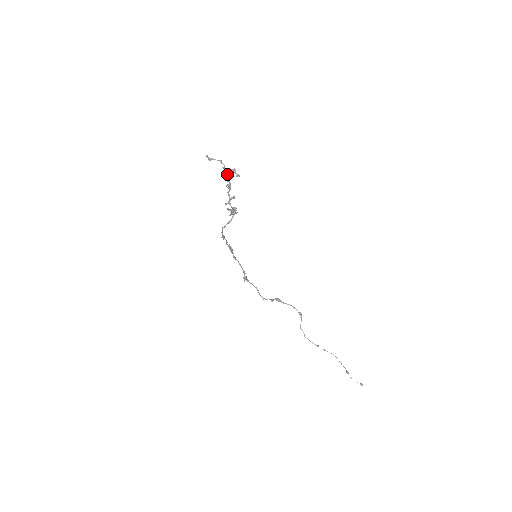
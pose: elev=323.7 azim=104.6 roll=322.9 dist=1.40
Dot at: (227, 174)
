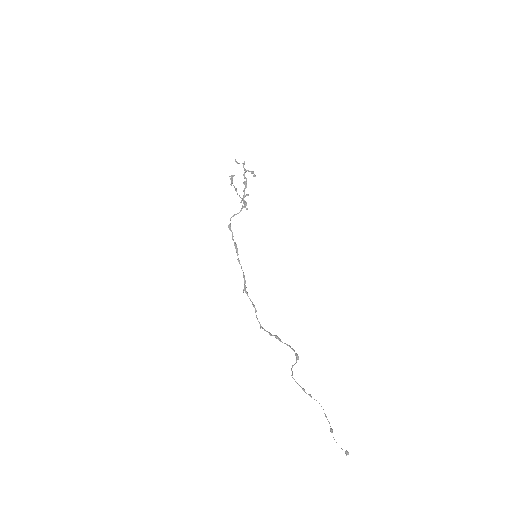
Dot at: (245, 171)
